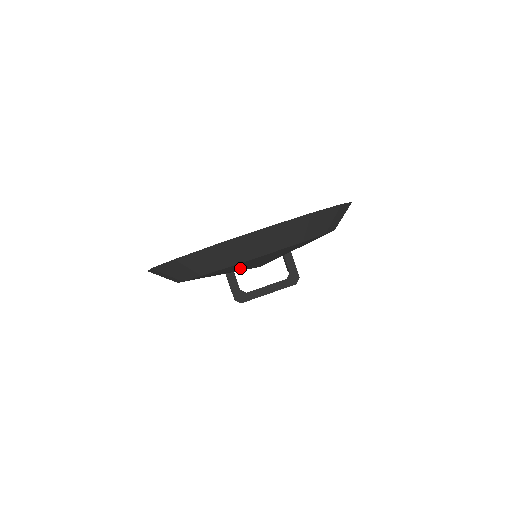
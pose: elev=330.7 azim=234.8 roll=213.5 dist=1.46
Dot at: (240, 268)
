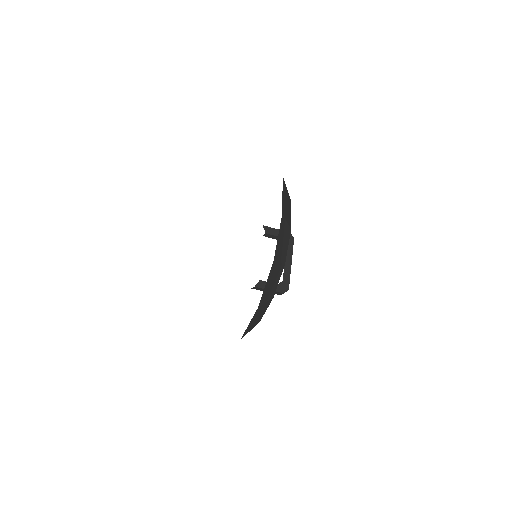
Dot at: occluded
